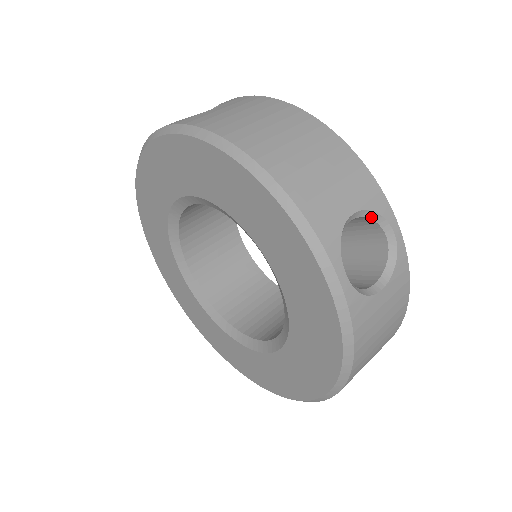
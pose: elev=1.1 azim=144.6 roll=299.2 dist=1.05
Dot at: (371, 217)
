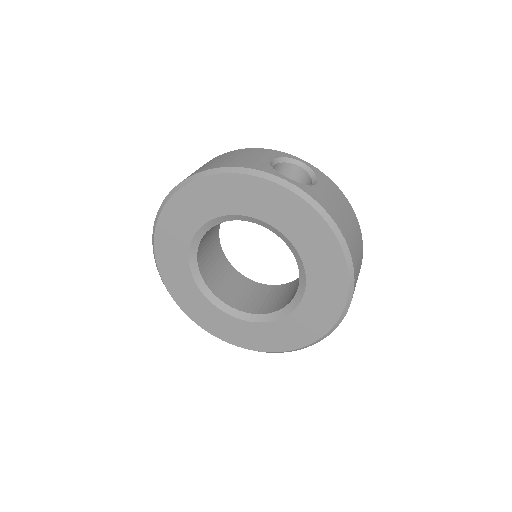
Dot at: (283, 161)
